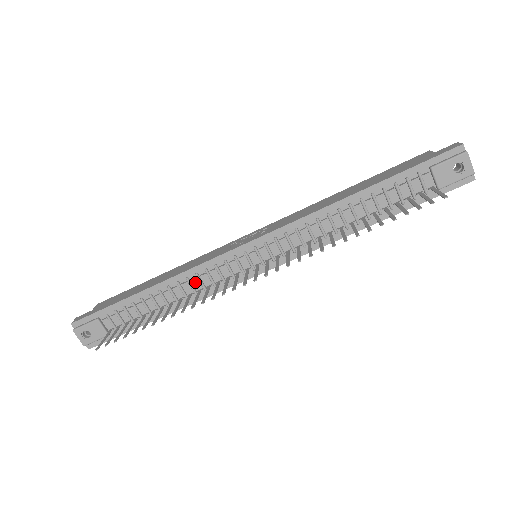
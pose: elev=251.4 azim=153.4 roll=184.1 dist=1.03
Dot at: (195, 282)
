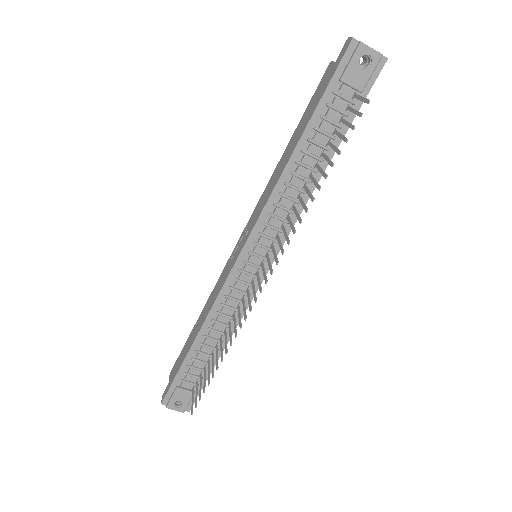
Dot at: (225, 311)
